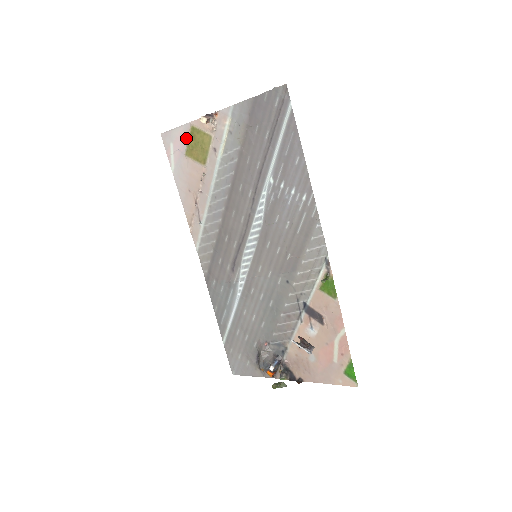
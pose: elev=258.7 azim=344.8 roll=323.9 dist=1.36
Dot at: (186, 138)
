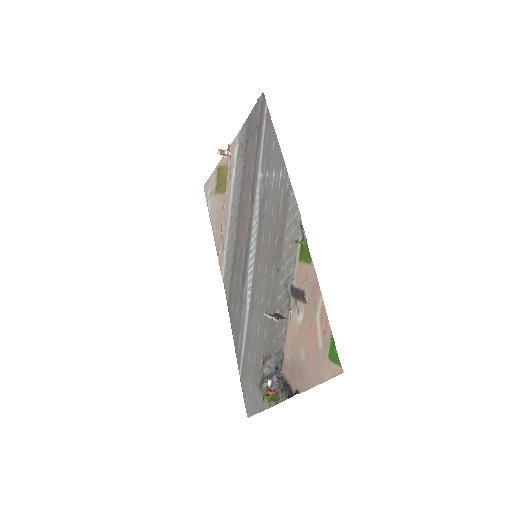
Dot at: (216, 179)
